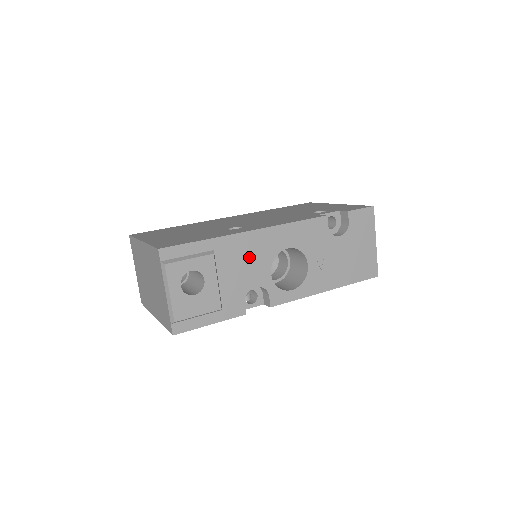
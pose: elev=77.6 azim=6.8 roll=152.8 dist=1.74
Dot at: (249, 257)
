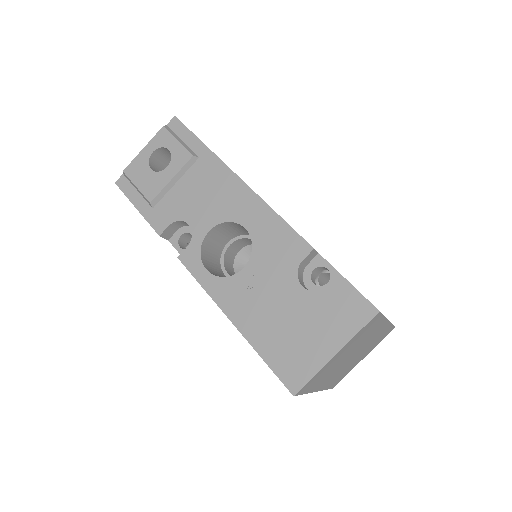
Dot at: (212, 195)
